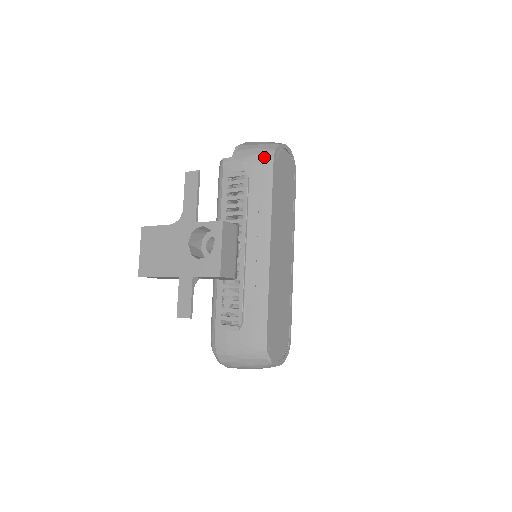
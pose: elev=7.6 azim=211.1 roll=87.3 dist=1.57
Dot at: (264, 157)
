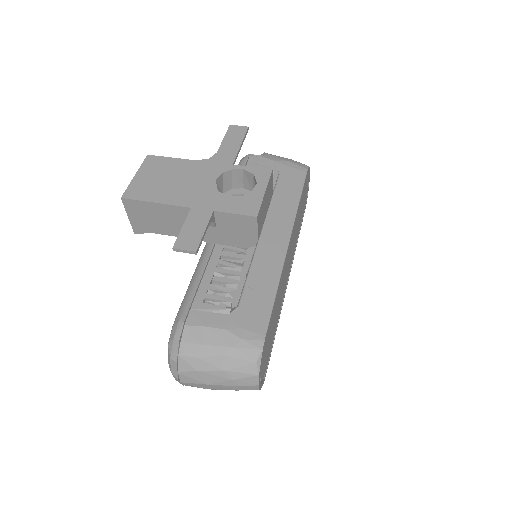
Dot at: (298, 166)
